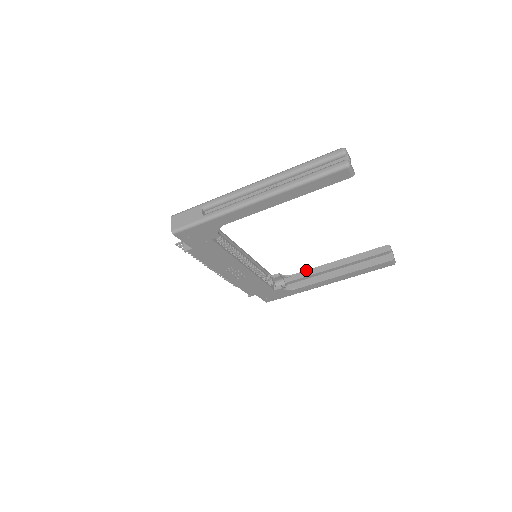
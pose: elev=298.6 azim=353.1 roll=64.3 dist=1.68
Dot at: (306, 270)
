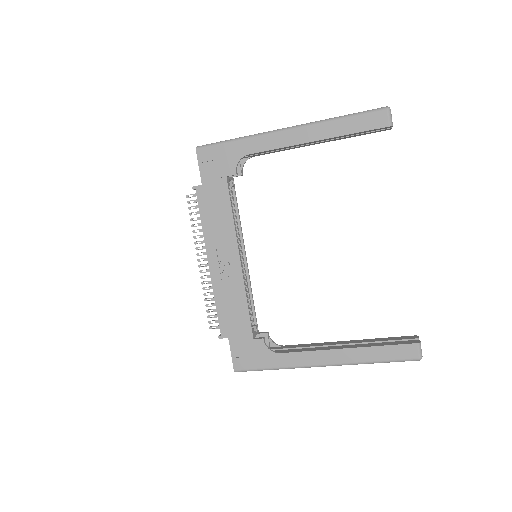
Dot at: (302, 344)
